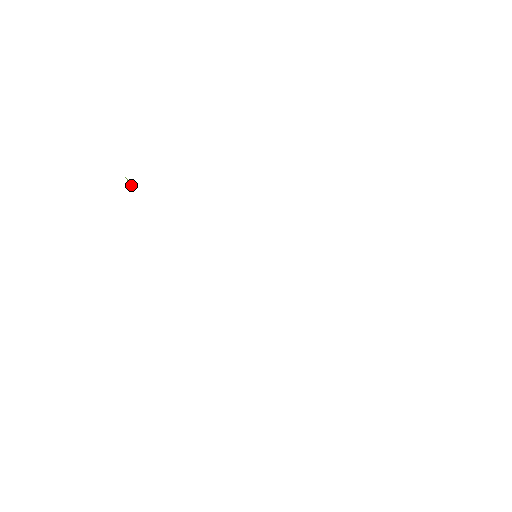
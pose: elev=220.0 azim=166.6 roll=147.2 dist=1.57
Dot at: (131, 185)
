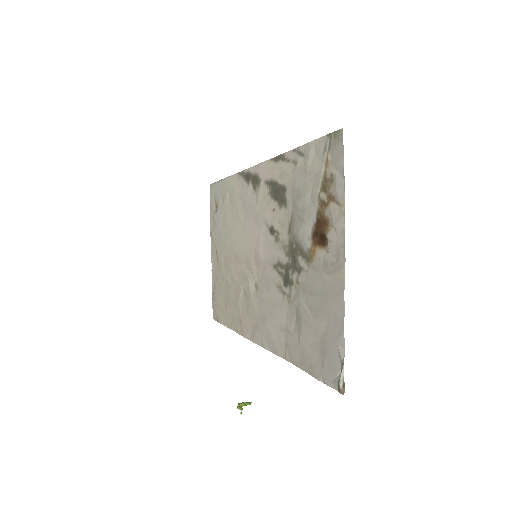
Dot at: (246, 404)
